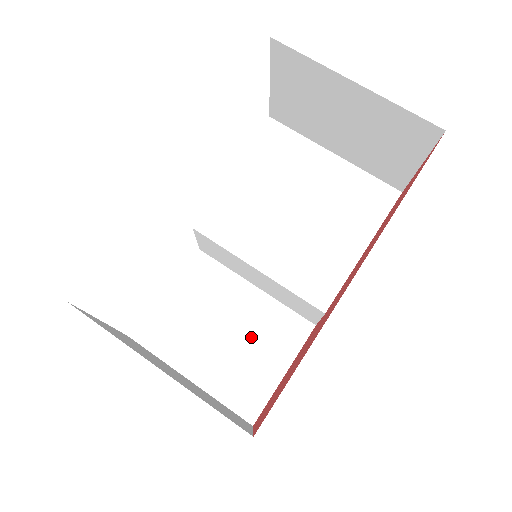
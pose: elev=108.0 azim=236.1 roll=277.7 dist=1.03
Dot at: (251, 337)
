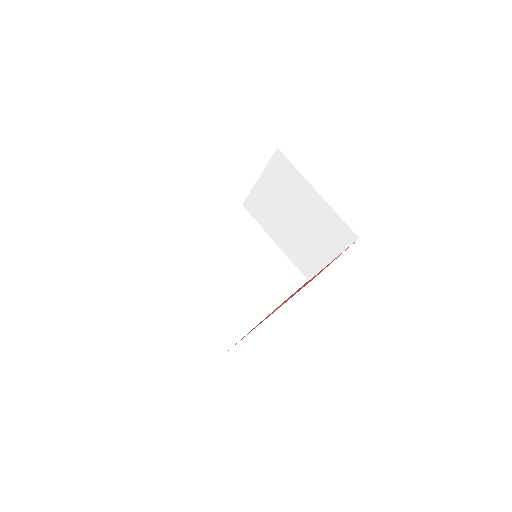
Dot at: occluded
